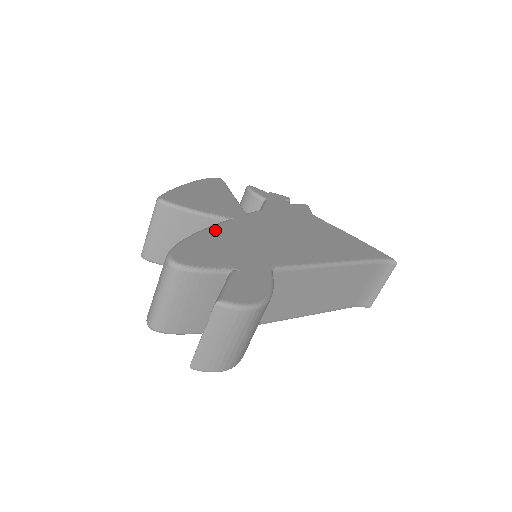
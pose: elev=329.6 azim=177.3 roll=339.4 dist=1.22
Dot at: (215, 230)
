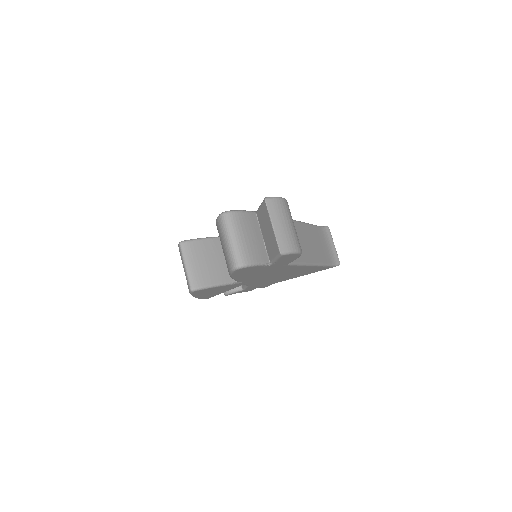
Dot at: occluded
